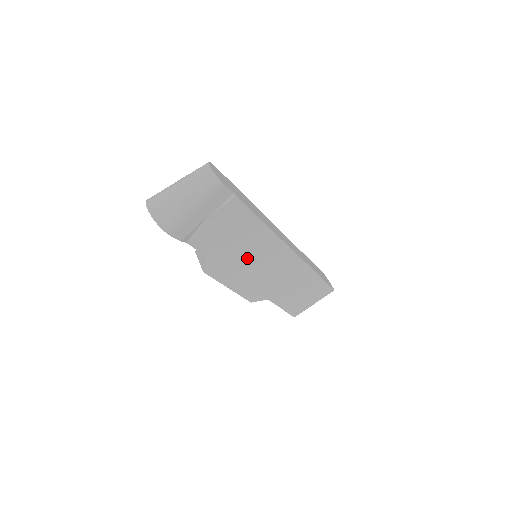
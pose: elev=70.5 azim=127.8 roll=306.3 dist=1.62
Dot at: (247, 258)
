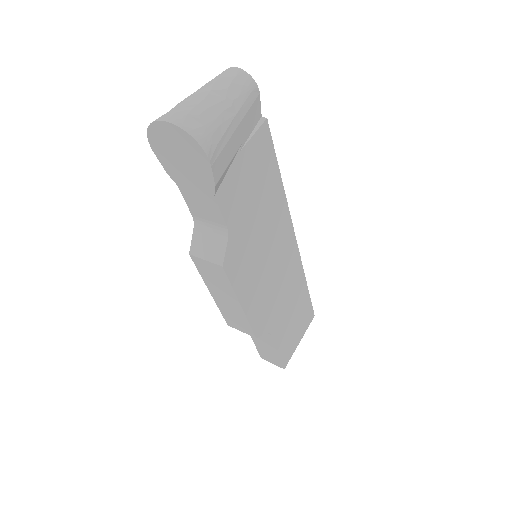
Dot at: (262, 244)
